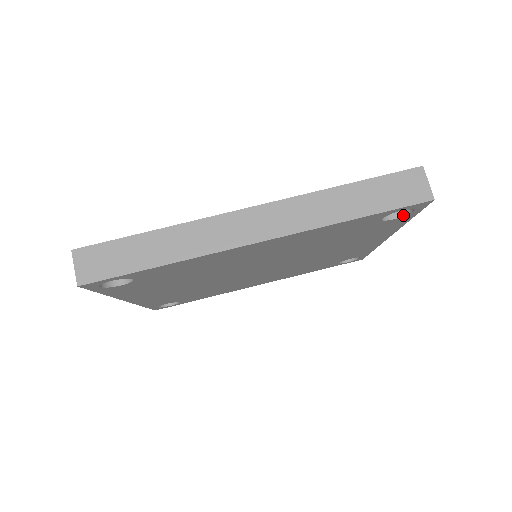
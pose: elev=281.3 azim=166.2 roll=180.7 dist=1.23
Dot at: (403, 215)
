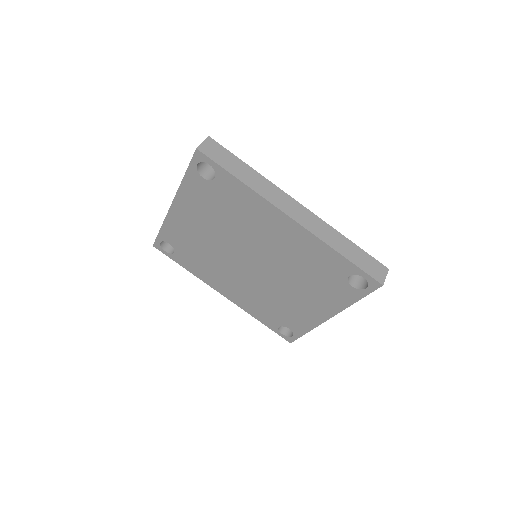
Dot at: (359, 288)
